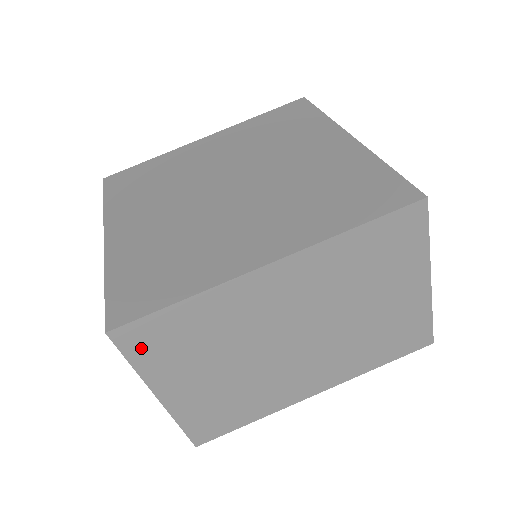
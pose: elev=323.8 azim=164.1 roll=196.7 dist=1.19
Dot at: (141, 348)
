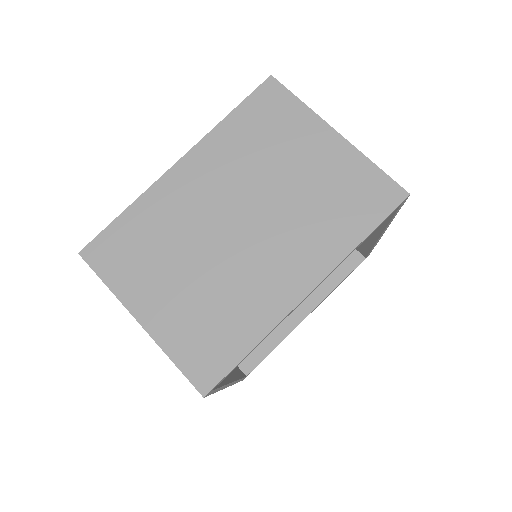
Dot at: (108, 263)
